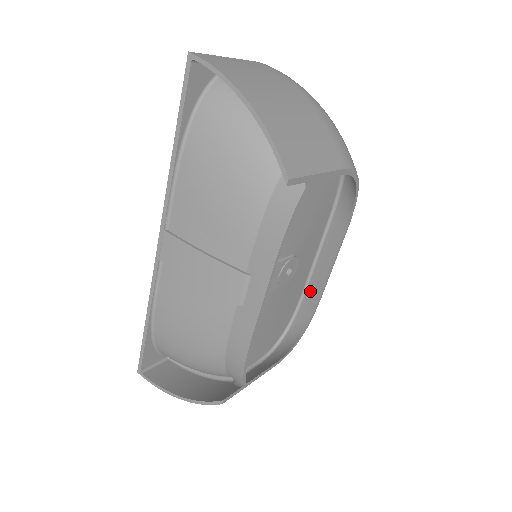
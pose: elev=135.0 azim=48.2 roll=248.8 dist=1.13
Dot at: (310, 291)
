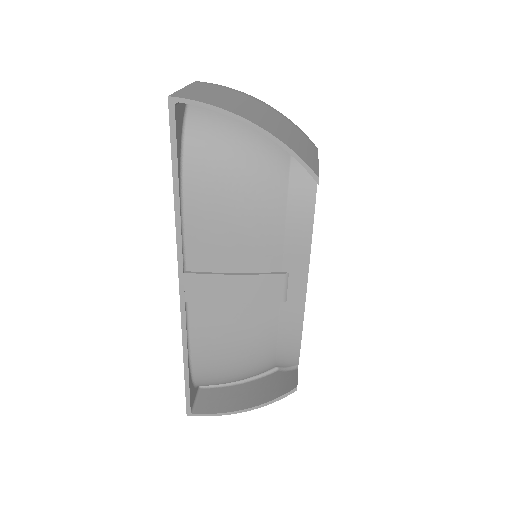
Dot at: occluded
